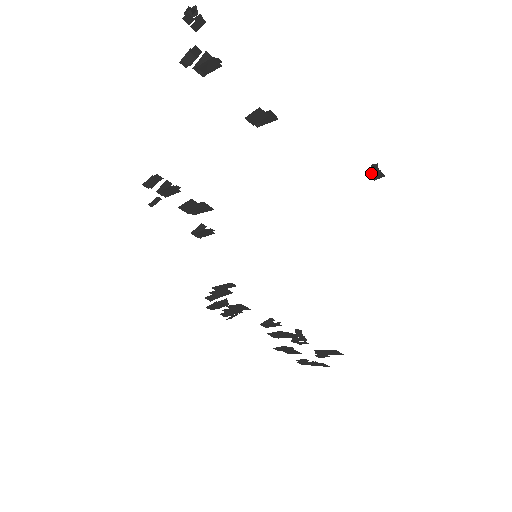
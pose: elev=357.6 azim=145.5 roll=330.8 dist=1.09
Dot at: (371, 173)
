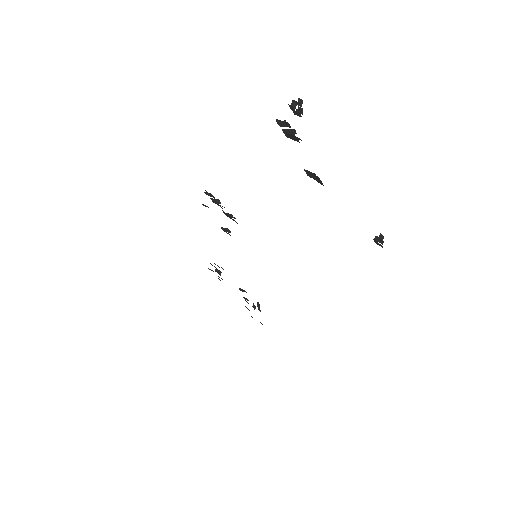
Dot at: (375, 240)
